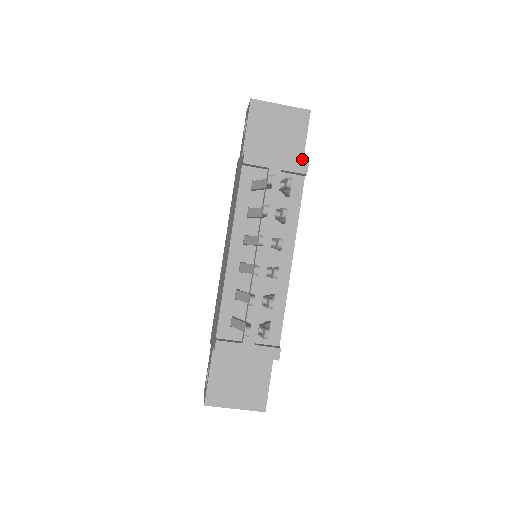
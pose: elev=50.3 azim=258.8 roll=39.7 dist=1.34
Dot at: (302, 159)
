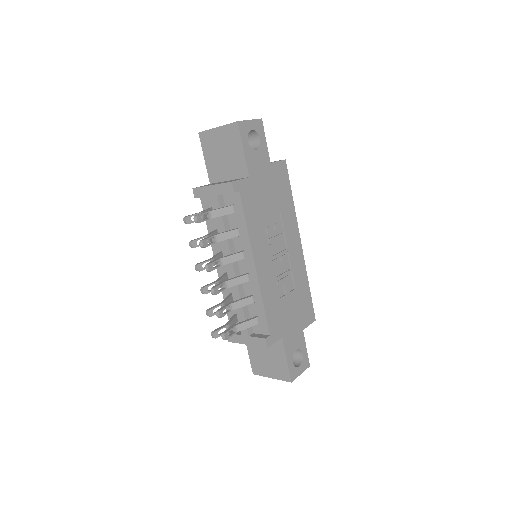
Dot at: (246, 169)
